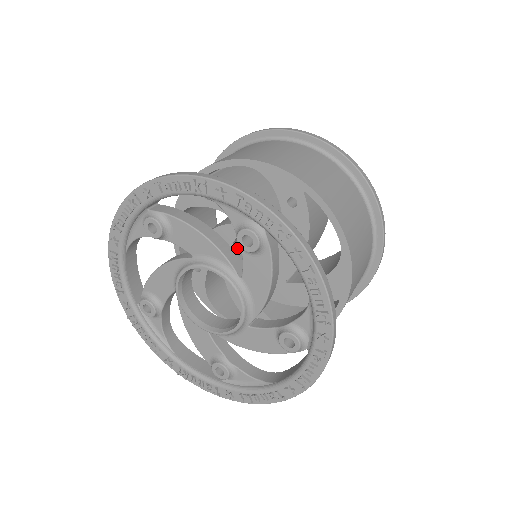
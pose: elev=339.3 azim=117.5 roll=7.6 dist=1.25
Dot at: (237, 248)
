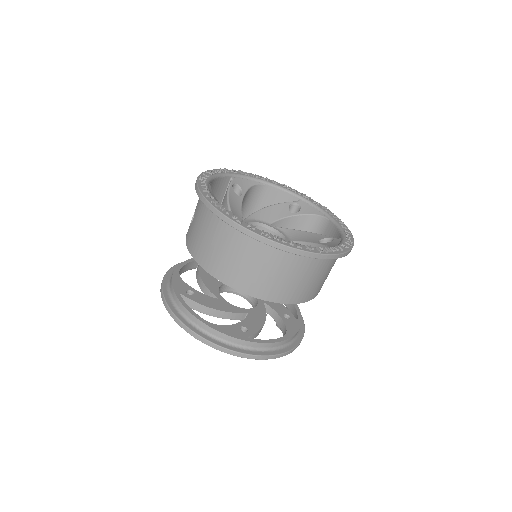
Dot at: occluded
